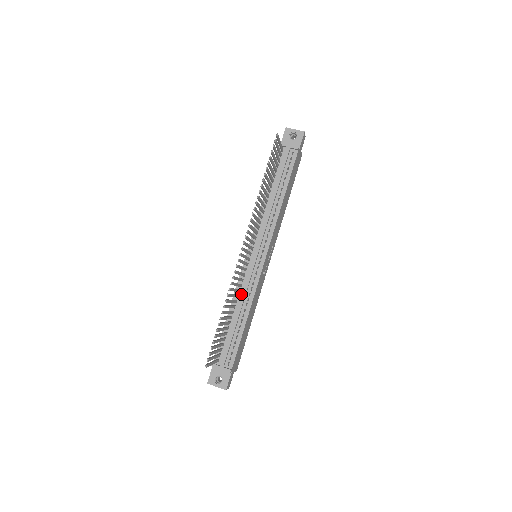
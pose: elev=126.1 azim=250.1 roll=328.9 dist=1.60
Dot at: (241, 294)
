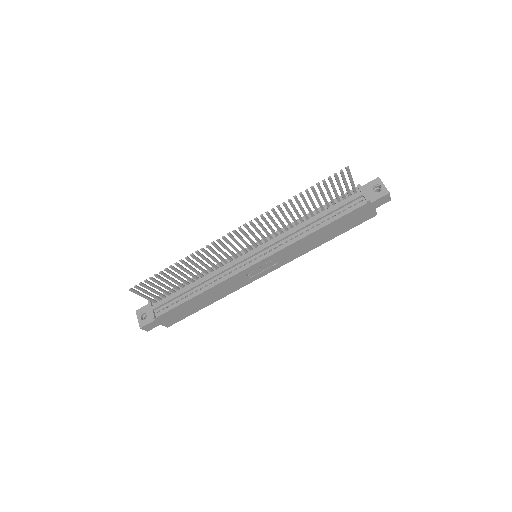
Dot at: (215, 271)
